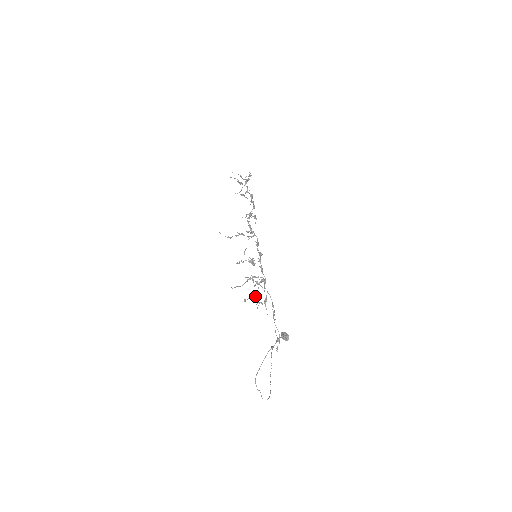
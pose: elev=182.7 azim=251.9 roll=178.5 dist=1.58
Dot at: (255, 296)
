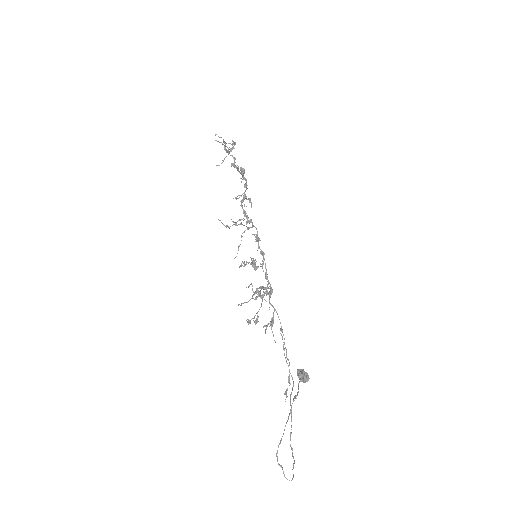
Dot at: occluded
